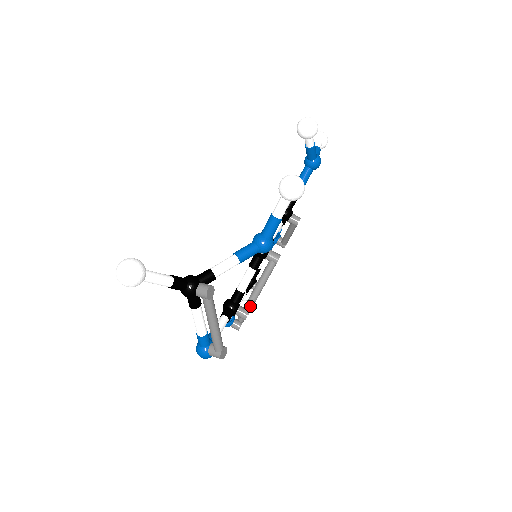
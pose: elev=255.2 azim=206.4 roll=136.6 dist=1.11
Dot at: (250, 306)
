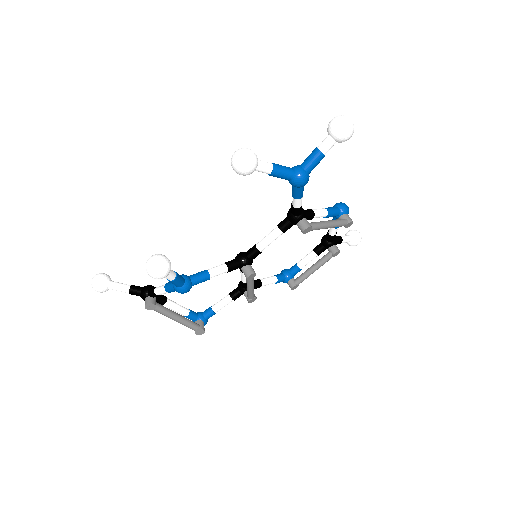
Dot at: (249, 296)
